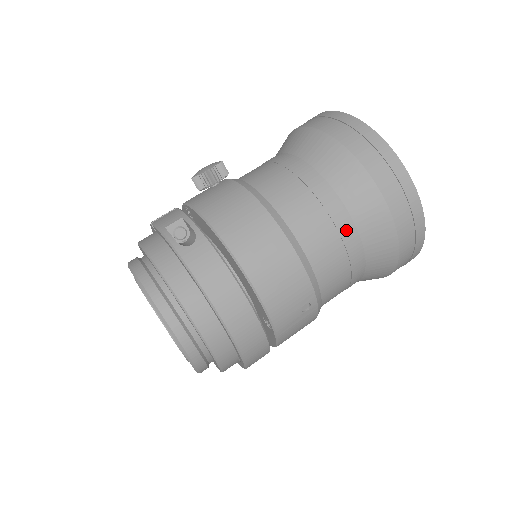
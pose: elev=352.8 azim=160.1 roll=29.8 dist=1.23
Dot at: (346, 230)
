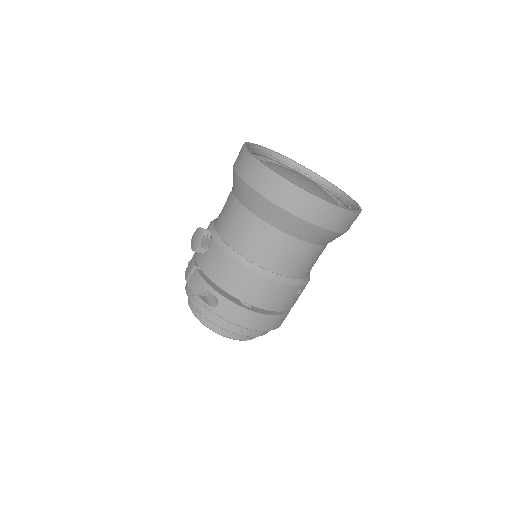
Dot at: (301, 248)
